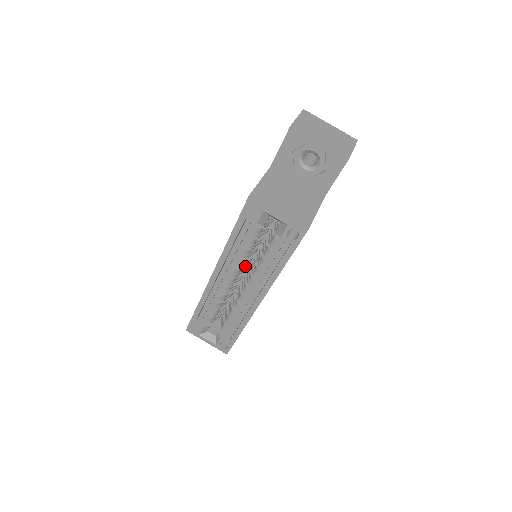
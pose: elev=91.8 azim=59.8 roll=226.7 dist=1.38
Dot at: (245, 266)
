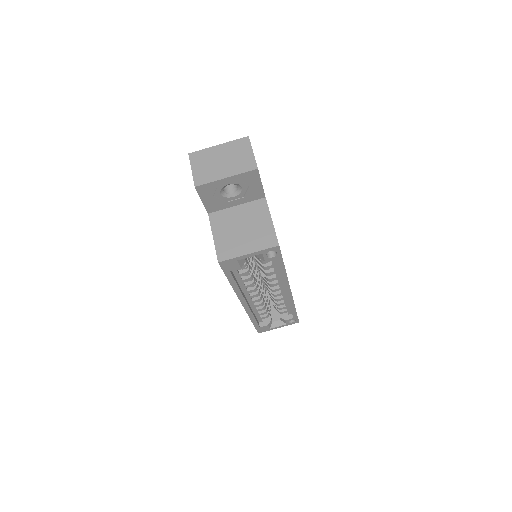
Dot at: (257, 277)
